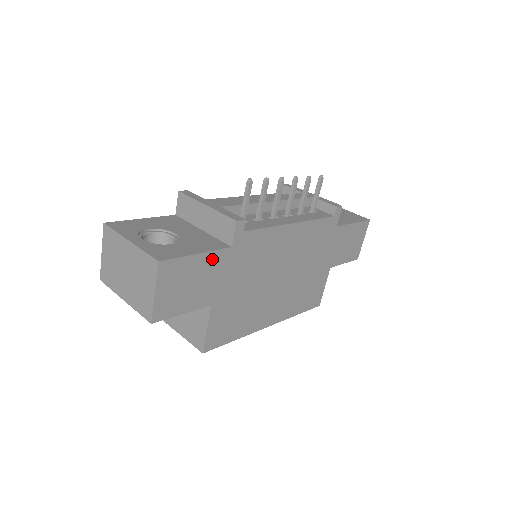
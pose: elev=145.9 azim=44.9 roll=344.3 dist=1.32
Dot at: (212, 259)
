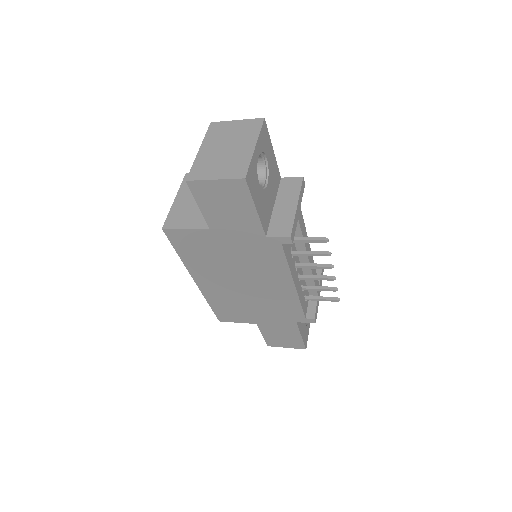
Dot at: (253, 222)
